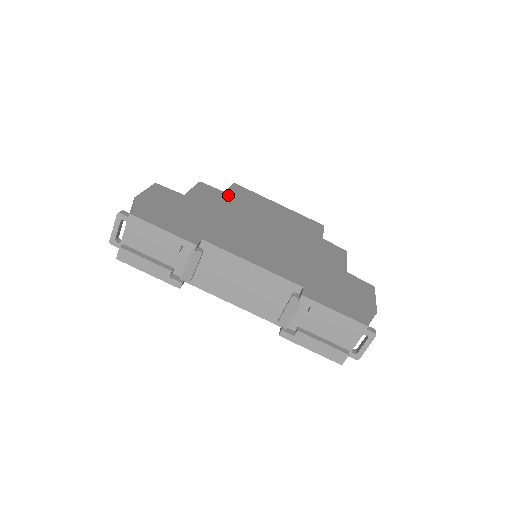
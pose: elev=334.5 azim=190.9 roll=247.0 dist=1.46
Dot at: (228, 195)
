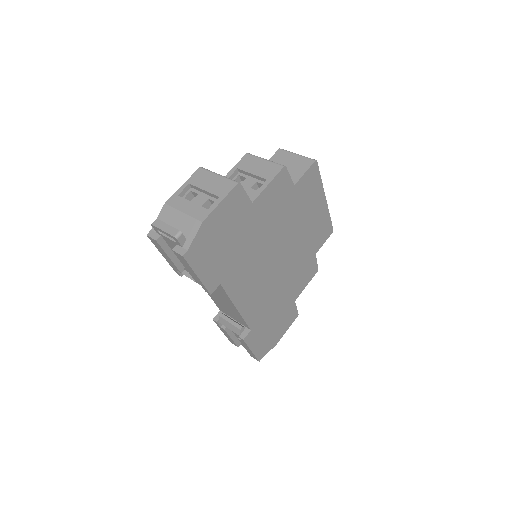
Dot at: (293, 192)
